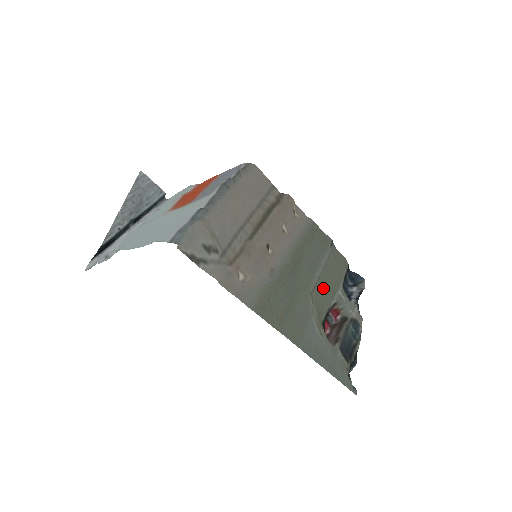
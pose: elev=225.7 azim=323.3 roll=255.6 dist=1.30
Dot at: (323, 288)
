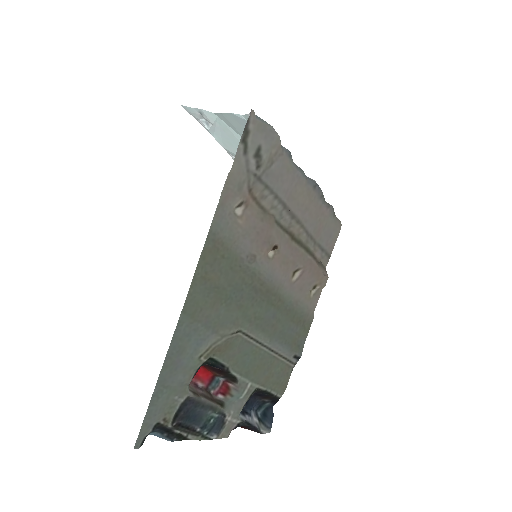
Dot at: (249, 353)
